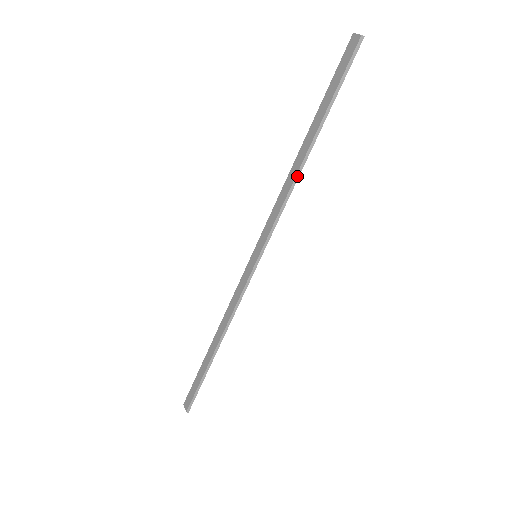
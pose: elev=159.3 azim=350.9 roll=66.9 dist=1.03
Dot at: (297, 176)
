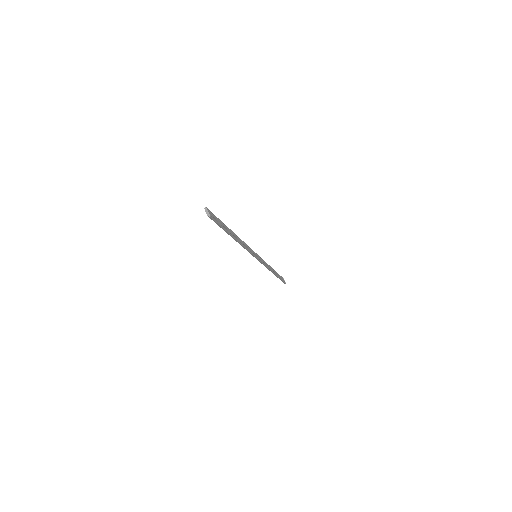
Dot at: (240, 244)
